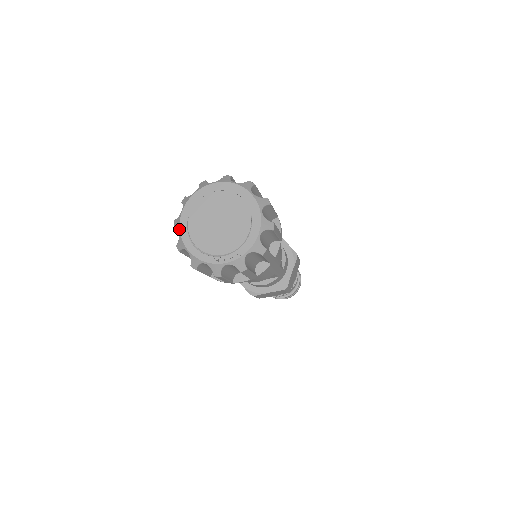
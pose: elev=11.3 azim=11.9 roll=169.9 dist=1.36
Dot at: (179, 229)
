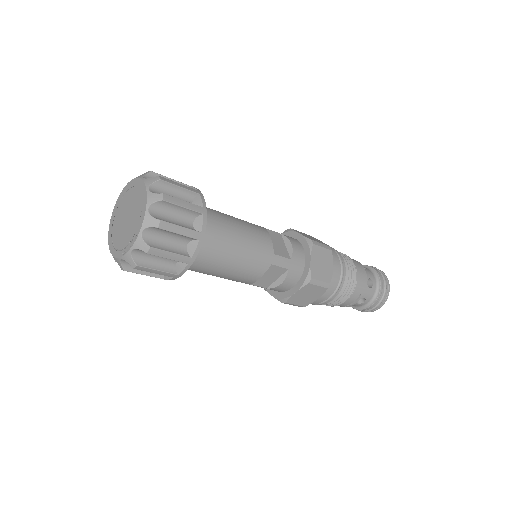
Dot at: (108, 241)
